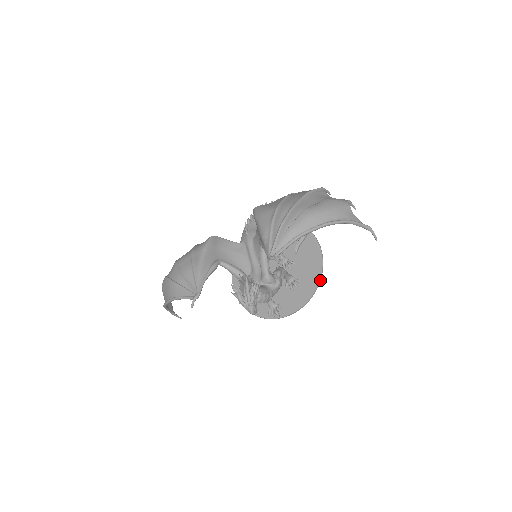
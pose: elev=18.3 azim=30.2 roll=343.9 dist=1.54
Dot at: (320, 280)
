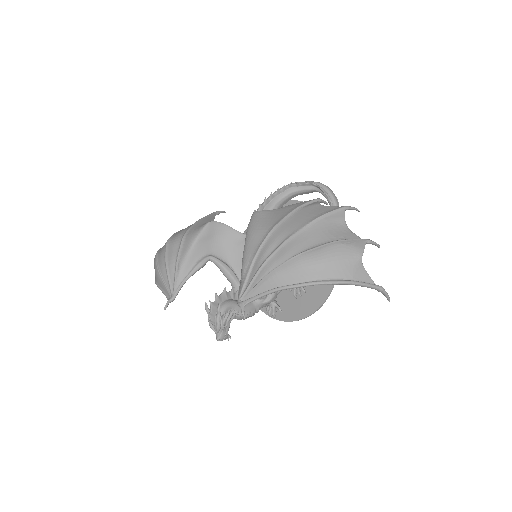
Dot at: (326, 299)
